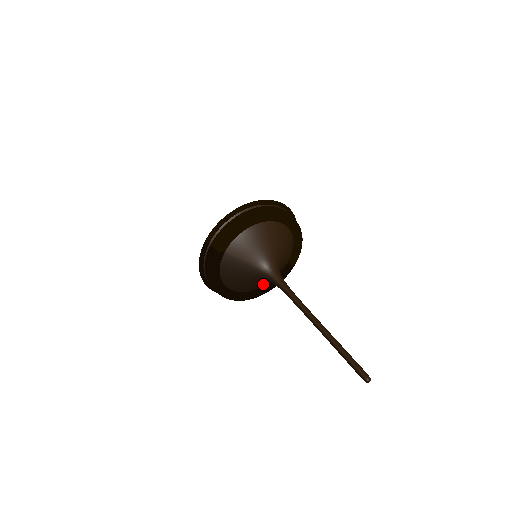
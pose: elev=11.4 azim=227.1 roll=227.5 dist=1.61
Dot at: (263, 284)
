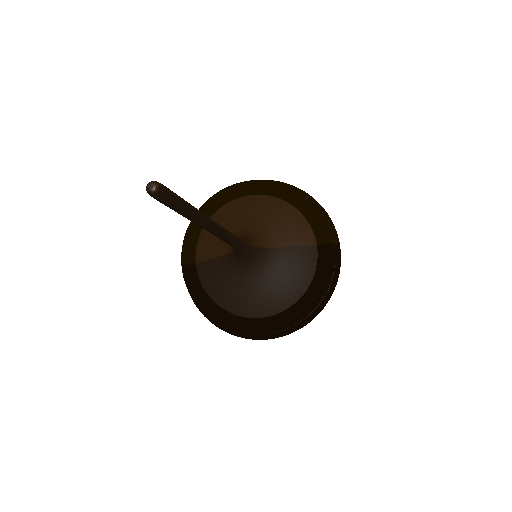
Dot at: (276, 284)
